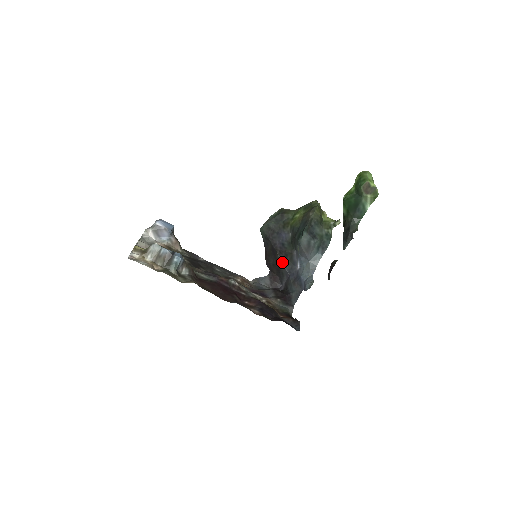
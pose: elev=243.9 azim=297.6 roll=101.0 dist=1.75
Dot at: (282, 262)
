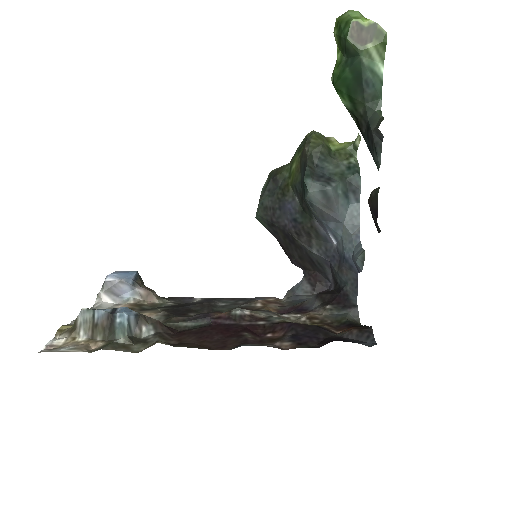
Dot at: (308, 247)
